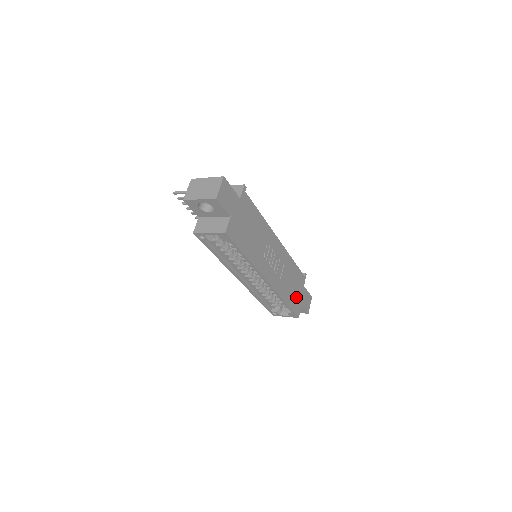
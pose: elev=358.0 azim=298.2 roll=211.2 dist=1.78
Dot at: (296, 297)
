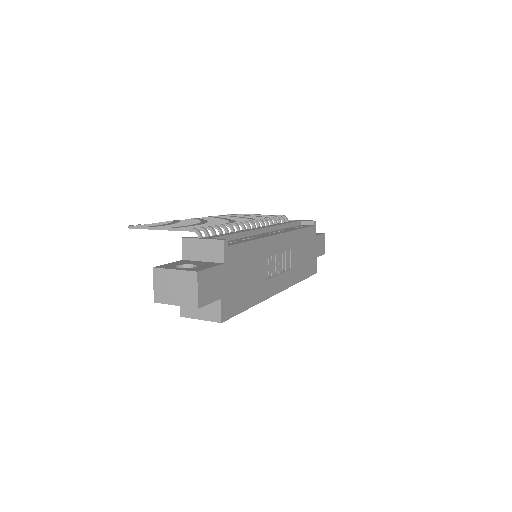
Dot at: (310, 259)
